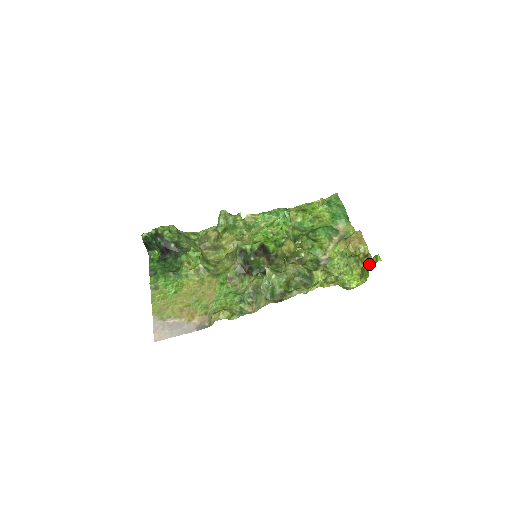
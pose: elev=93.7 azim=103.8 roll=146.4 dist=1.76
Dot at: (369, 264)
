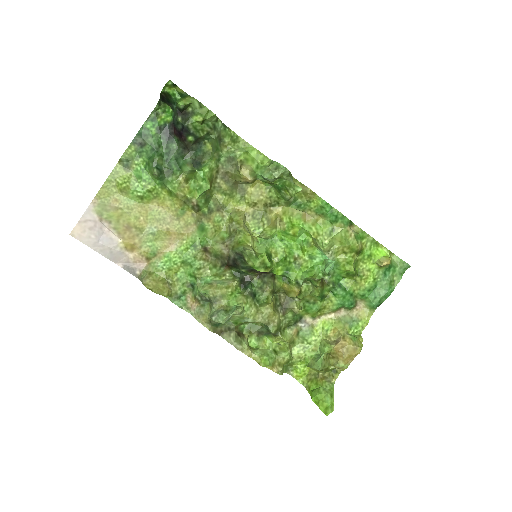
Dot at: (320, 398)
